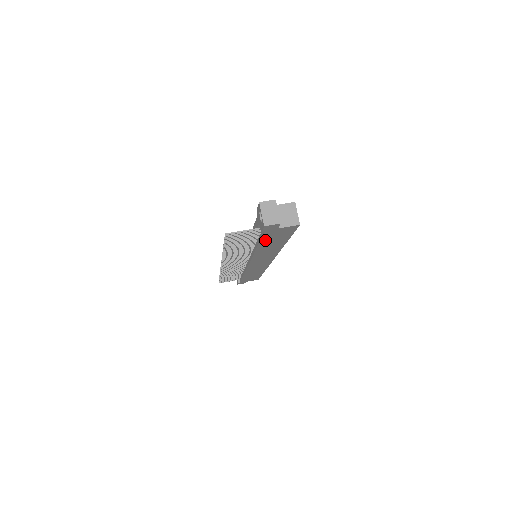
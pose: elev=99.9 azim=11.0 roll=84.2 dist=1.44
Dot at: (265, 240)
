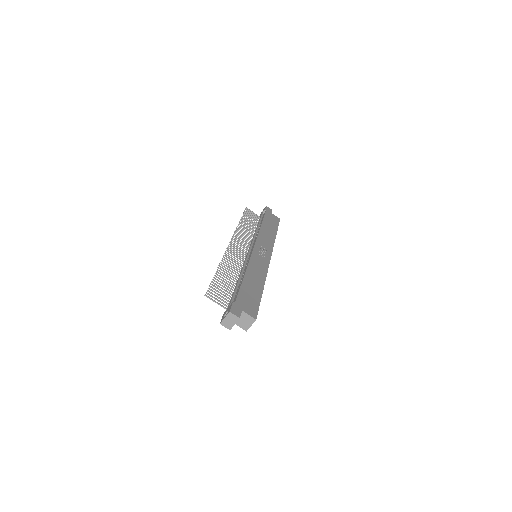
Dot at: occluded
